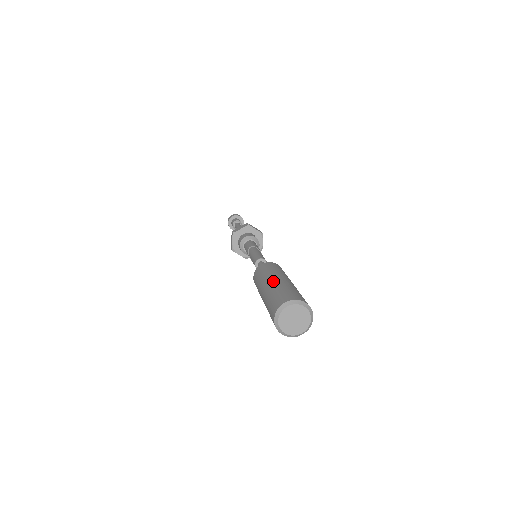
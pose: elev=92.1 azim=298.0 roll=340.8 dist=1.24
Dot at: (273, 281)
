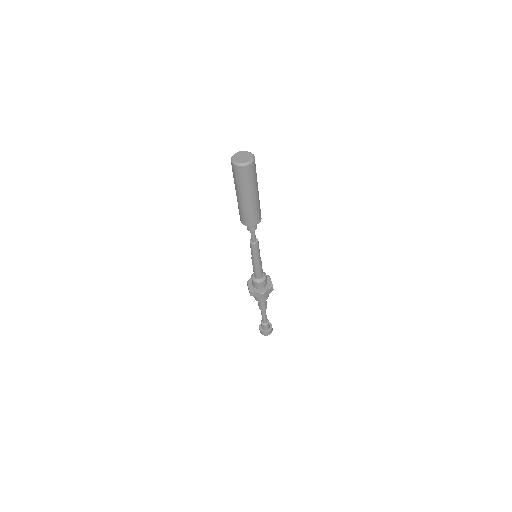
Dot at: occluded
